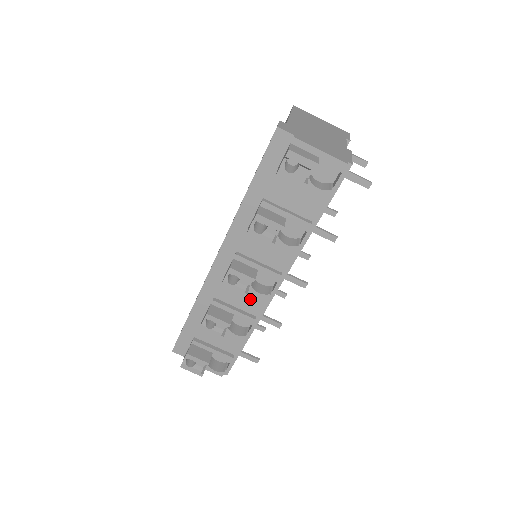
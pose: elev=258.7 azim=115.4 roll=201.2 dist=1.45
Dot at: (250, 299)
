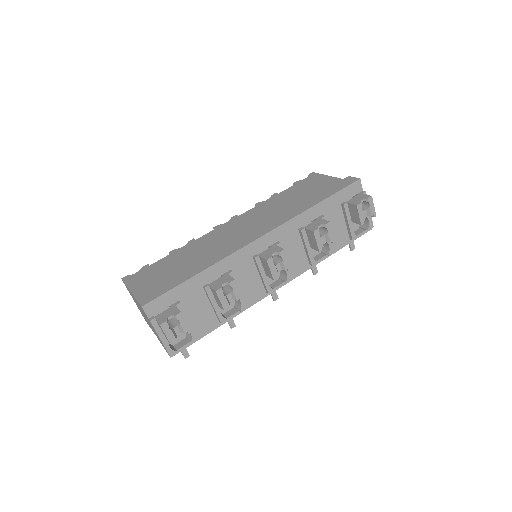
Dot at: (254, 287)
